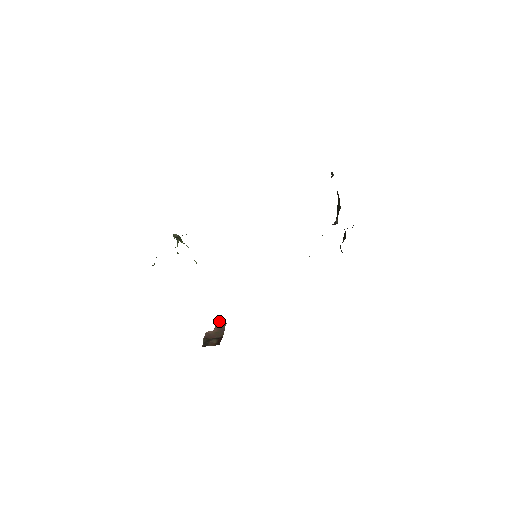
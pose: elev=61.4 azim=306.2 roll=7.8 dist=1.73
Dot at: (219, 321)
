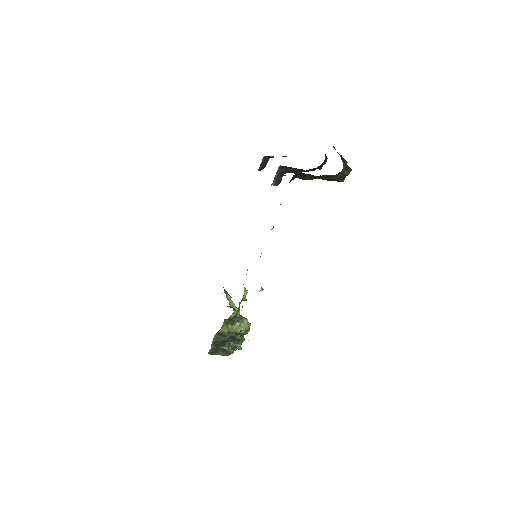
Dot at: occluded
